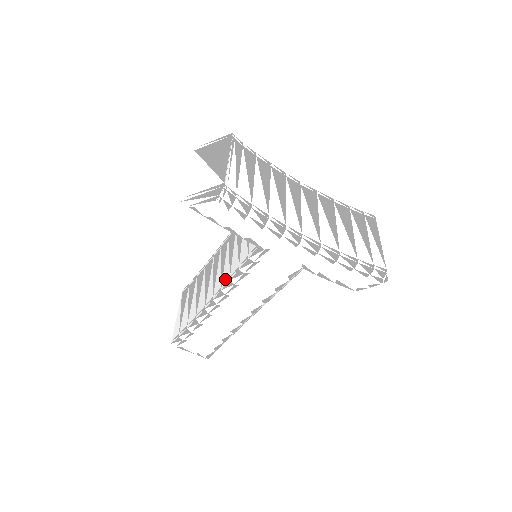
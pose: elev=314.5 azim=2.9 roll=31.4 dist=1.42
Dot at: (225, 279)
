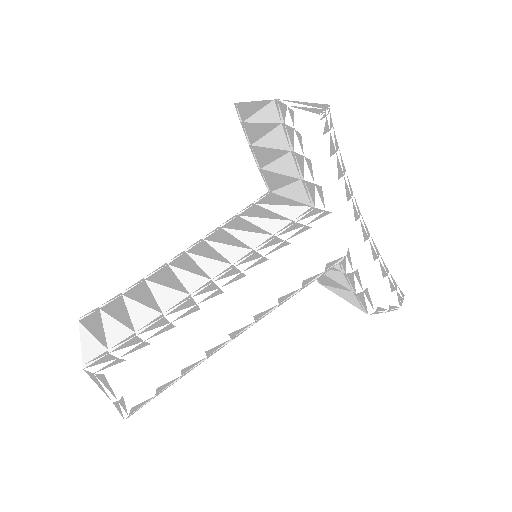
Dot at: (239, 256)
